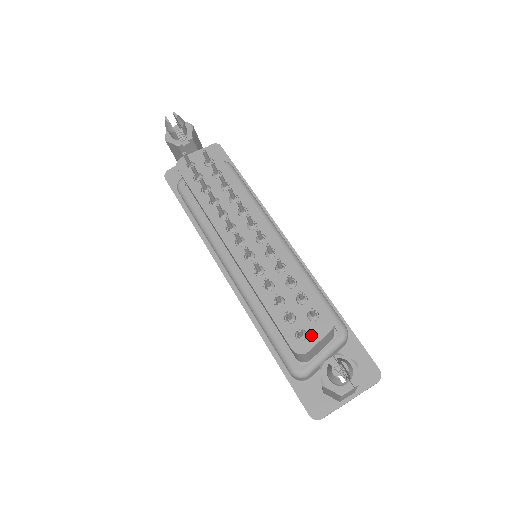
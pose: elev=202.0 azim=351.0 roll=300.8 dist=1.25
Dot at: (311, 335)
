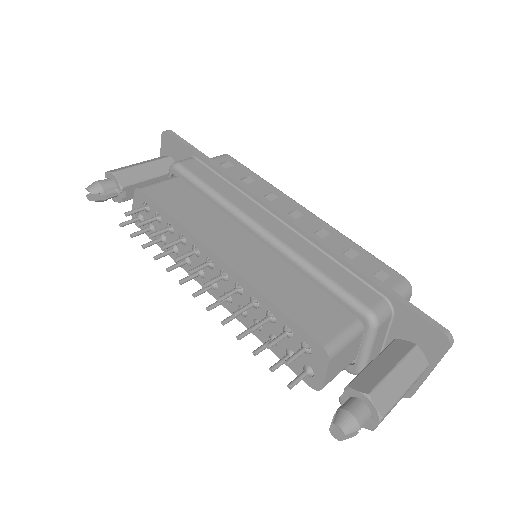
Dot at: (315, 370)
